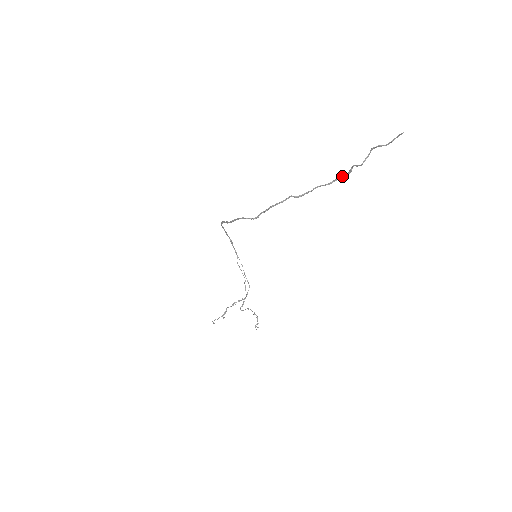
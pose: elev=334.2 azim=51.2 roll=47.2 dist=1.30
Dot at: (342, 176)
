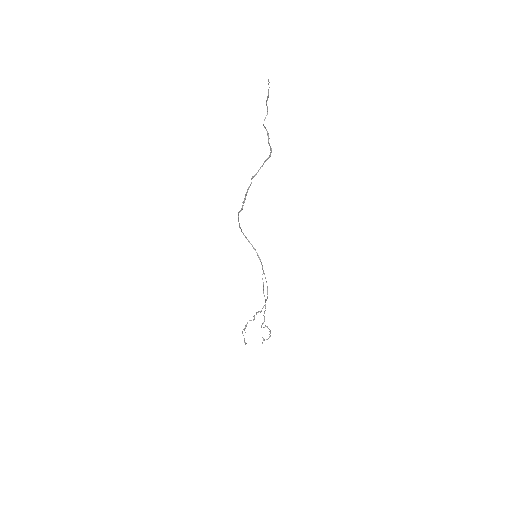
Dot at: (270, 146)
